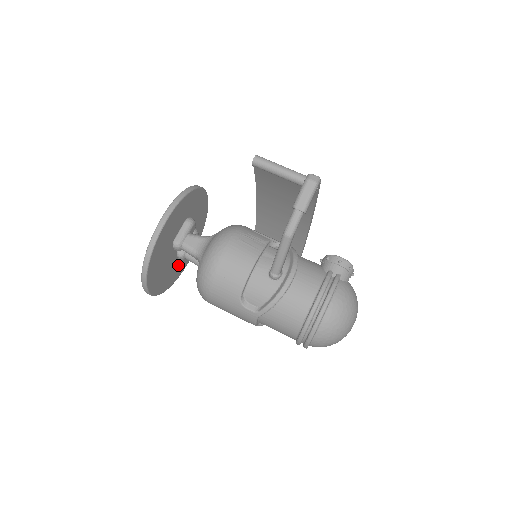
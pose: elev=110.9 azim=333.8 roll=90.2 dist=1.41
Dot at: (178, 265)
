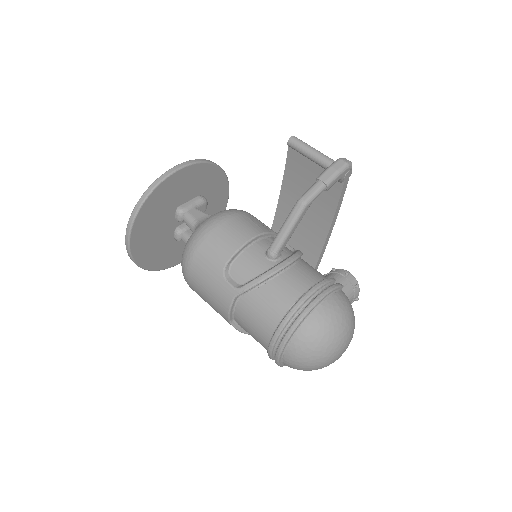
Dot at: (170, 250)
